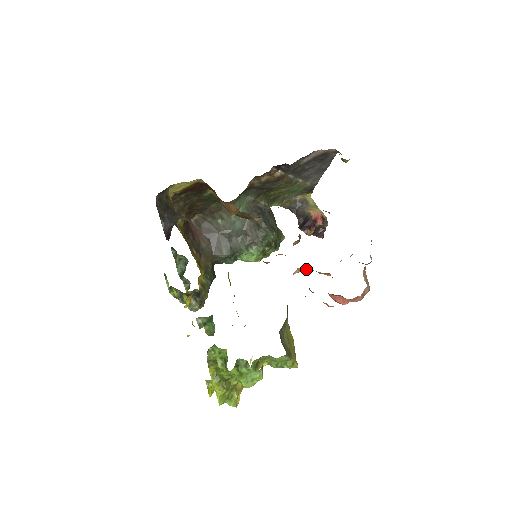
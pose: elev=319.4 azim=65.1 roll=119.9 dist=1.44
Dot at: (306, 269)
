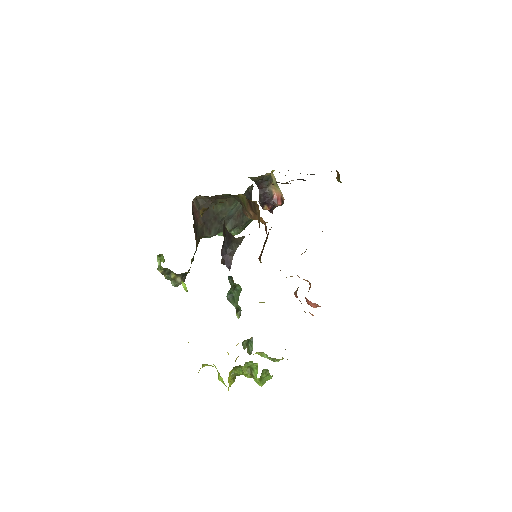
Dot at: occluded
